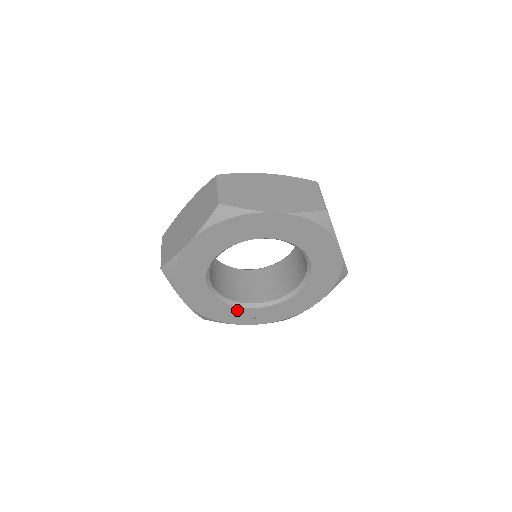
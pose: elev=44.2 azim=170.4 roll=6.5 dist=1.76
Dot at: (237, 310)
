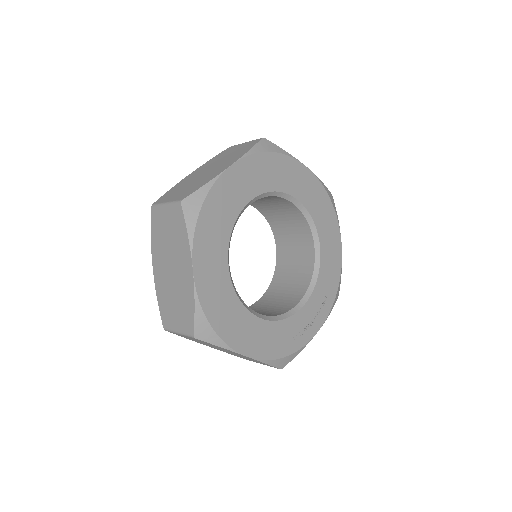
Dot at: (297, 320)
